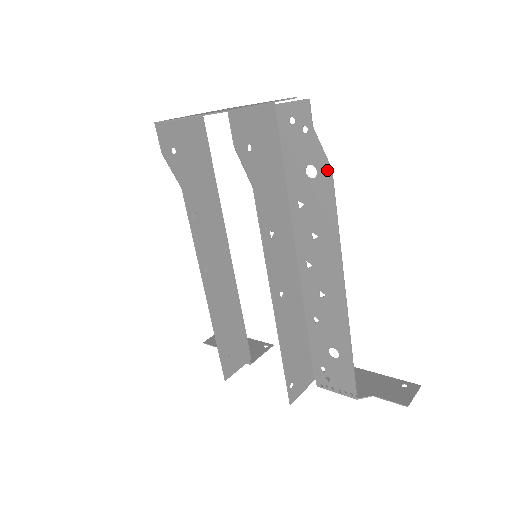
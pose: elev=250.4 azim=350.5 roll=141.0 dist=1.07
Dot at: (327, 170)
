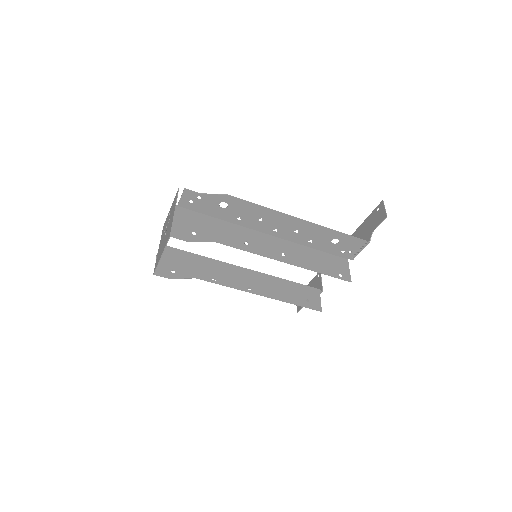
Dot at: (227, 197)
